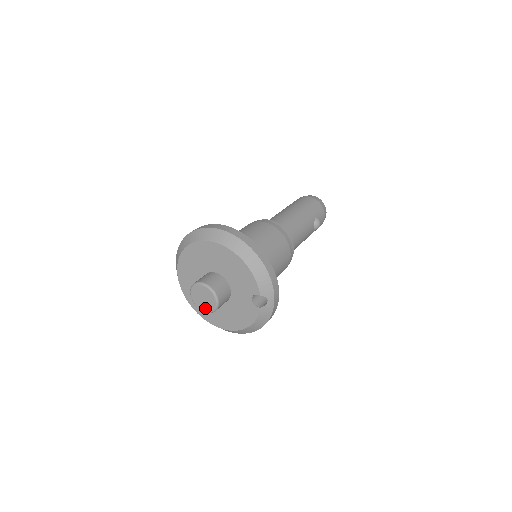
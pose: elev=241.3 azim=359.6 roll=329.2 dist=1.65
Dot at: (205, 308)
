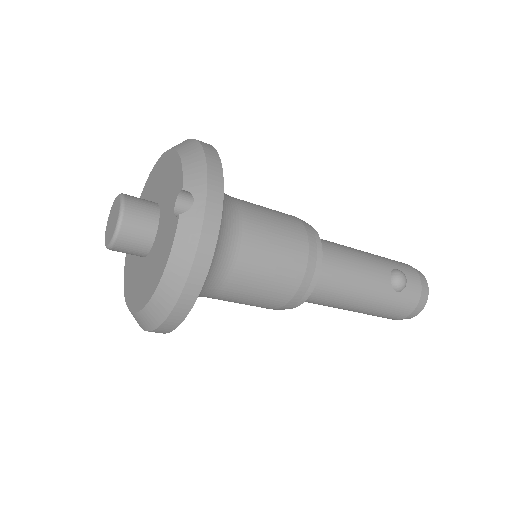
Dot at: (110, 237)
